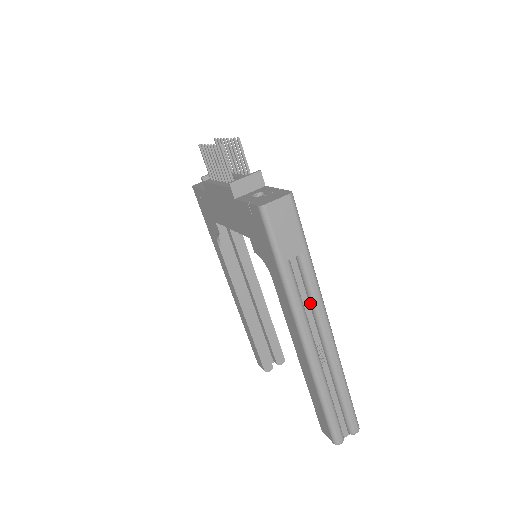
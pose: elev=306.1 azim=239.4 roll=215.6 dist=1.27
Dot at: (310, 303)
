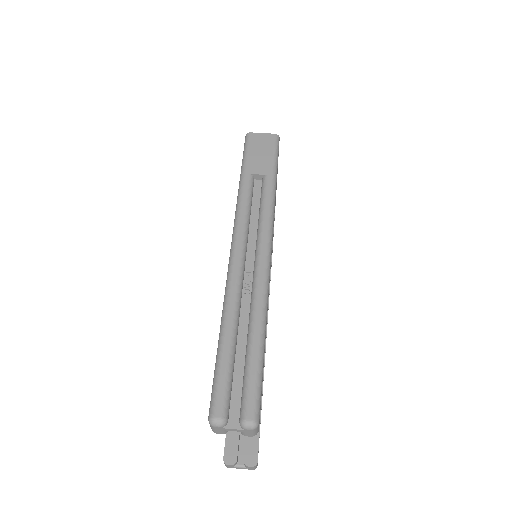
Dot at: (258, 223)
